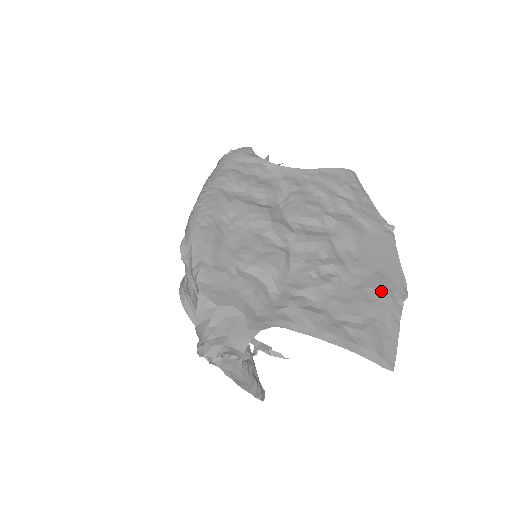
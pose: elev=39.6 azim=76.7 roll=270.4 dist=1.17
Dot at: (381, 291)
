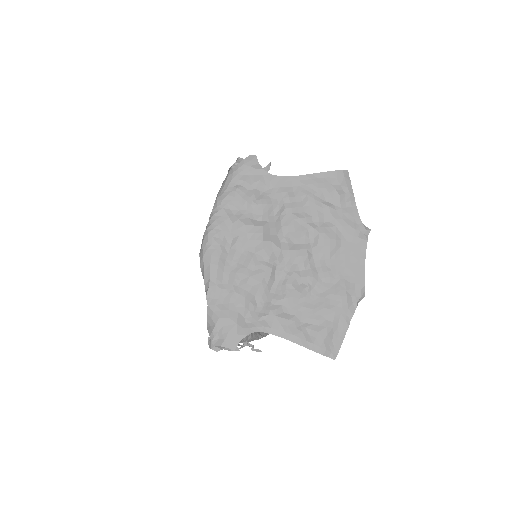
Dot at: (341, 298)
